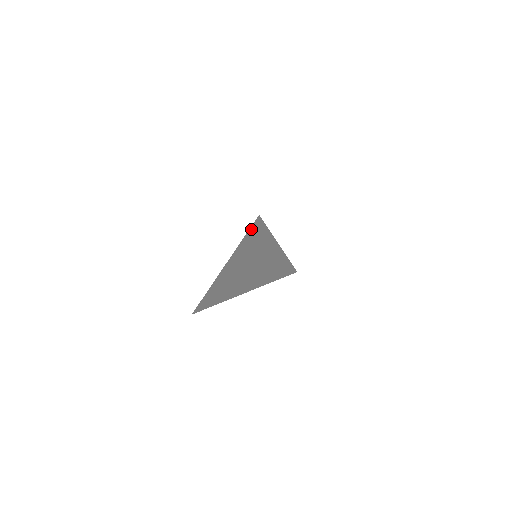
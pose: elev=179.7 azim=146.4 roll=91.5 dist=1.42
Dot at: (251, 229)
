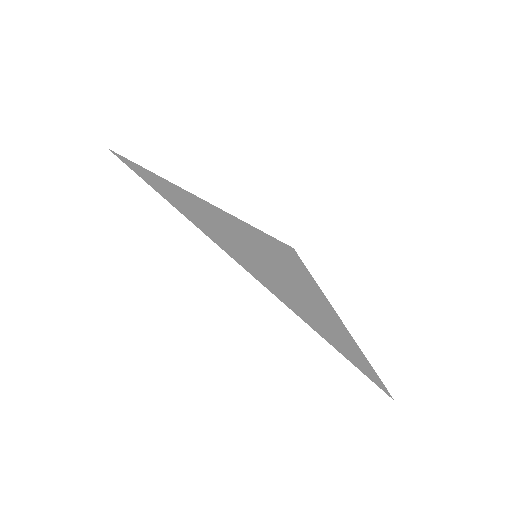
Dot at: (168, 200)
